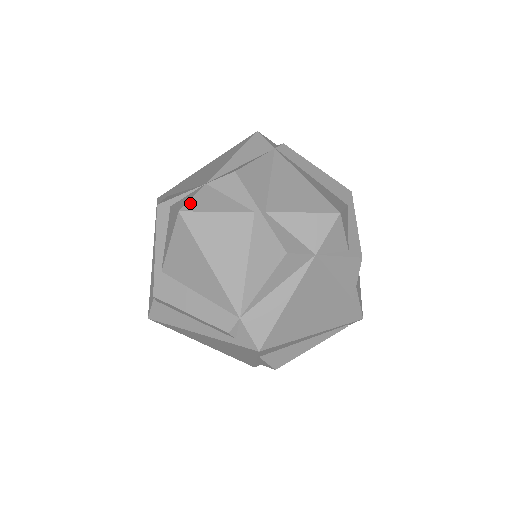
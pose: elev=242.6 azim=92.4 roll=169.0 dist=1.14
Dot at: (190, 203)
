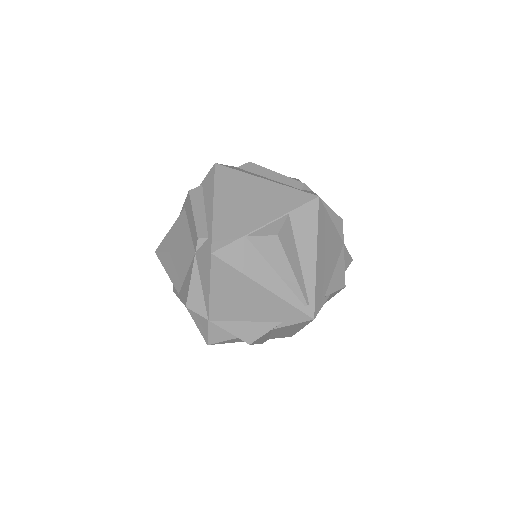
Dot at: occluded
